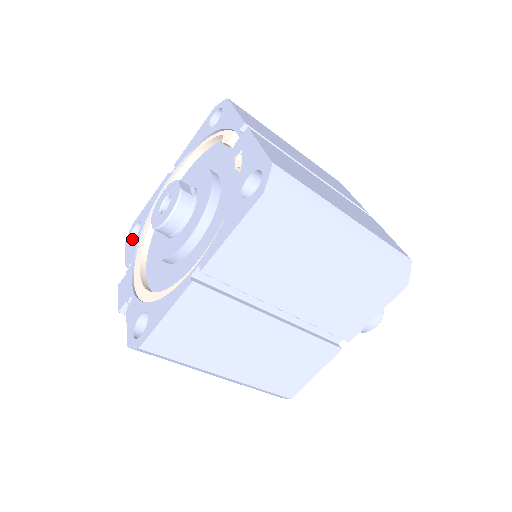
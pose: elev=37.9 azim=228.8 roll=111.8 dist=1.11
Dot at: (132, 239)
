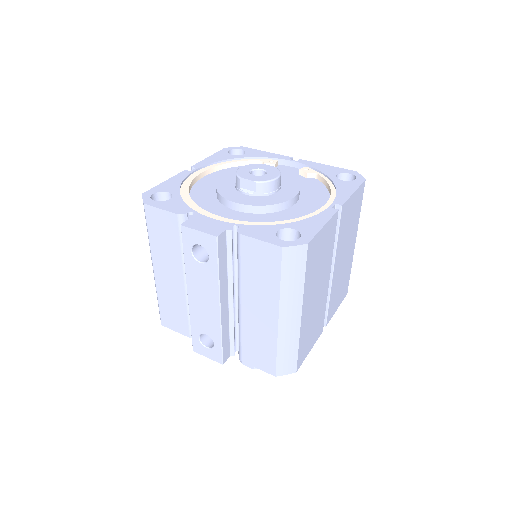
Dot at: (153, 203)
